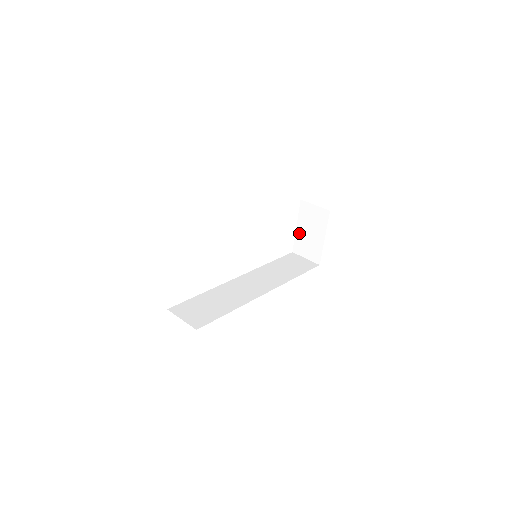
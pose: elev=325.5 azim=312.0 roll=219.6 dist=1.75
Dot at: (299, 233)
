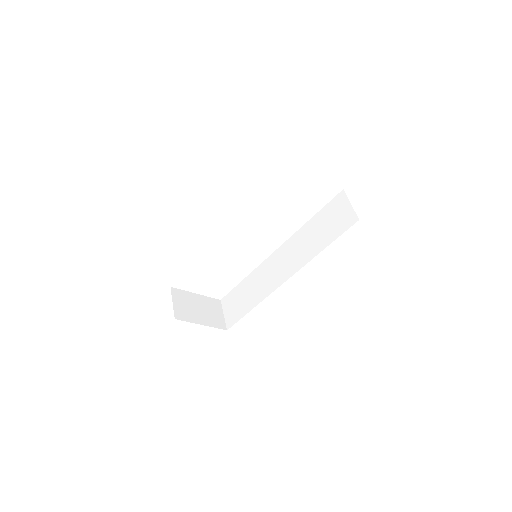
Dot at: occluded
